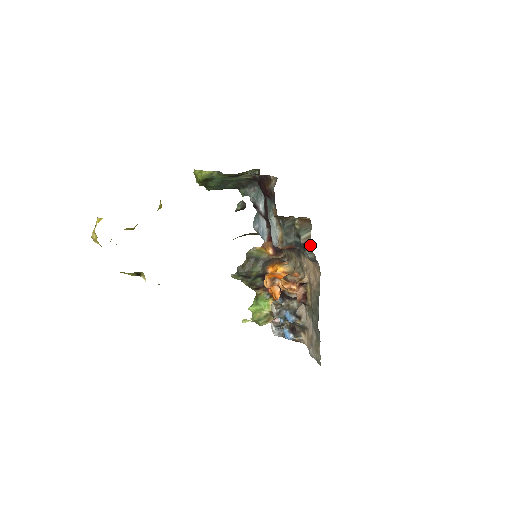
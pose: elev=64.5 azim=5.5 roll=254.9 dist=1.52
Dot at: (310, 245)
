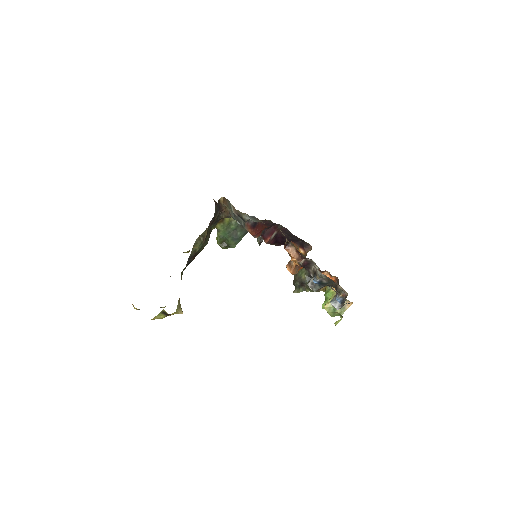
Dot at: (238, 211)
